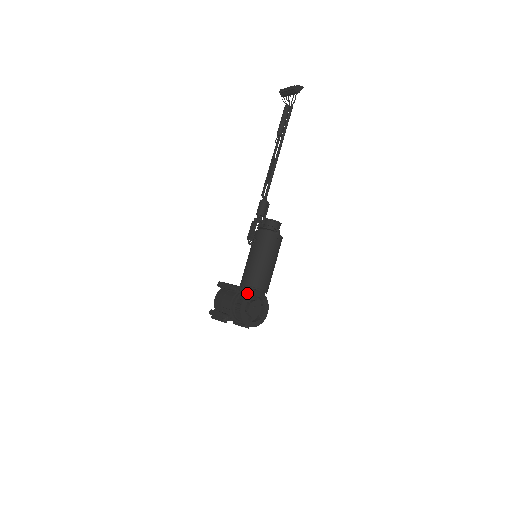
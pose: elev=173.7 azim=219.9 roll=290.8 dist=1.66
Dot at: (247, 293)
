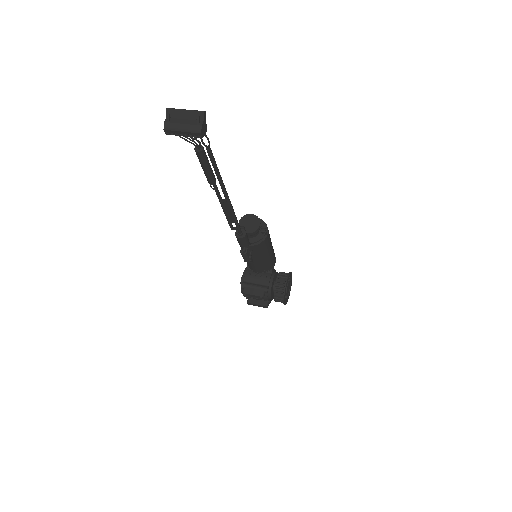
Dot at: (277, 290)
